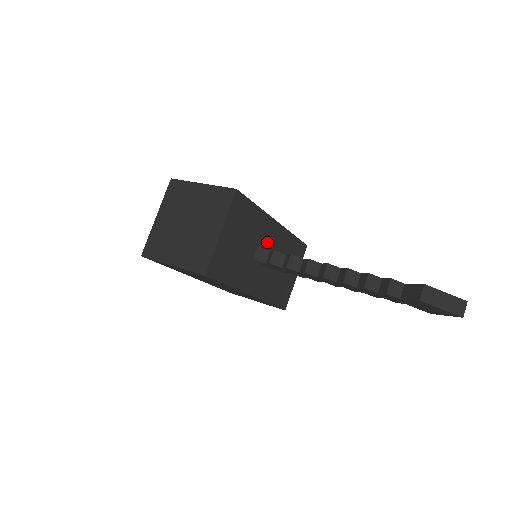
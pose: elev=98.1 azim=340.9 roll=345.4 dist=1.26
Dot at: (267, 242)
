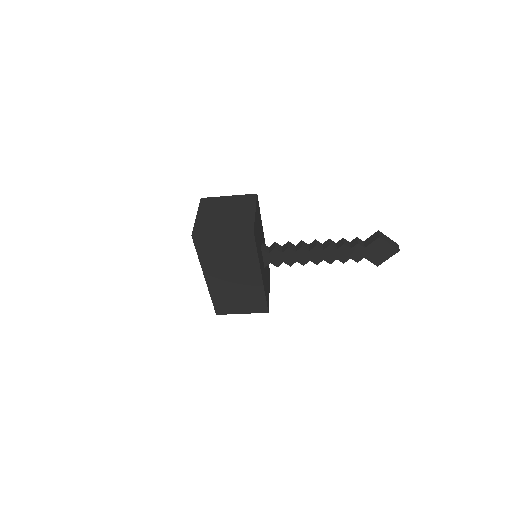
Dot at: occluded
